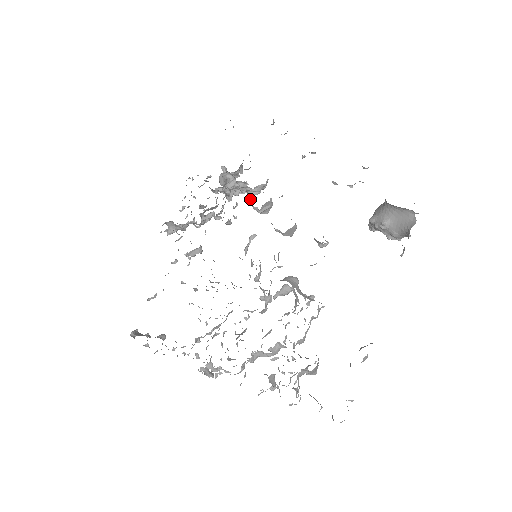
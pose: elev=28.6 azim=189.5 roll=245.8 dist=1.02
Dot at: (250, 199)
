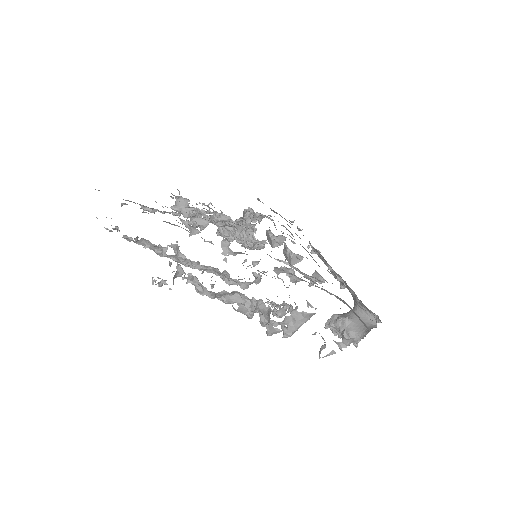
Dot at: occluded
